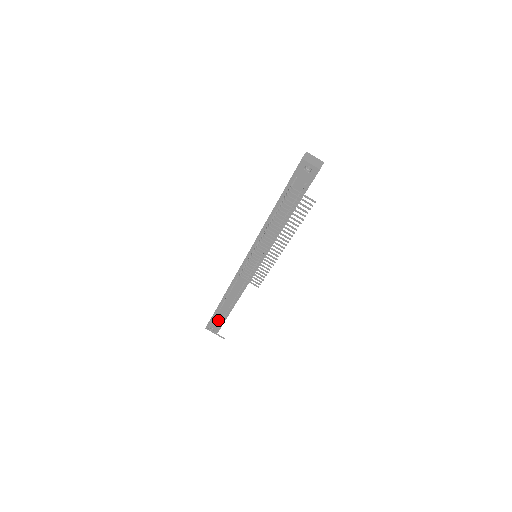
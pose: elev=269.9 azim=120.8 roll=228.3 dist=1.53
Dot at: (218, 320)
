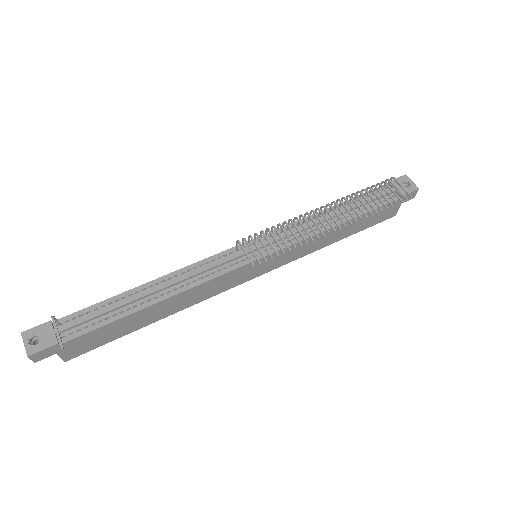
Dot at: (79, 322)
